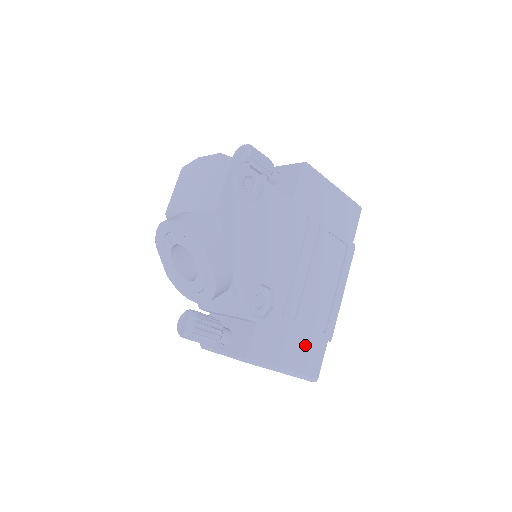
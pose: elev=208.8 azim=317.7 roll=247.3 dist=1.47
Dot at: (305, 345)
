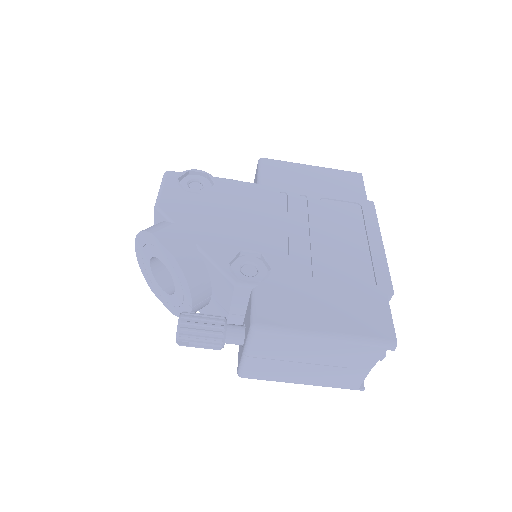
Dot at: (346, 303)
